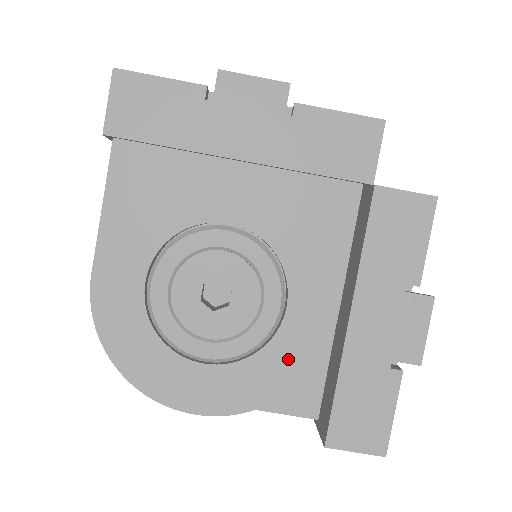
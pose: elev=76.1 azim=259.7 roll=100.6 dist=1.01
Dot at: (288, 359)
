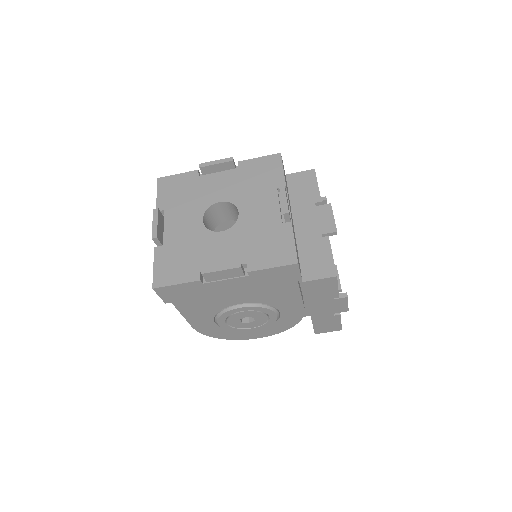
Dot at: (288, 321)
